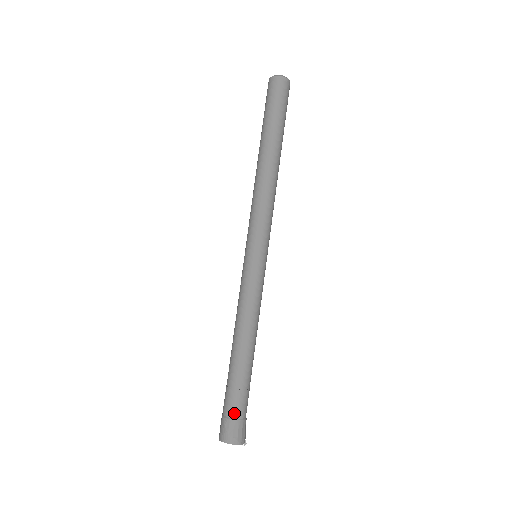
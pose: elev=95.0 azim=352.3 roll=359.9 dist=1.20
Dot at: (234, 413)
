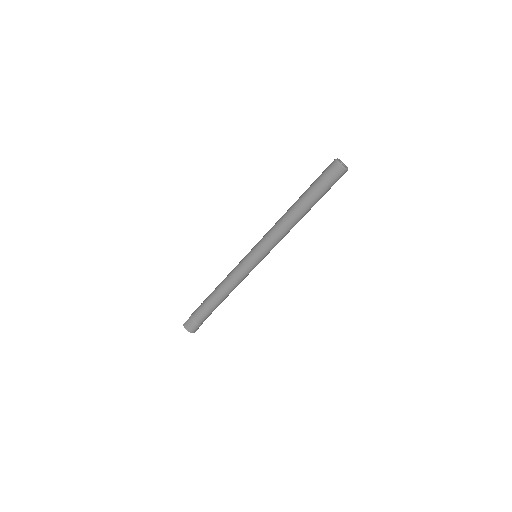
Dot at: (201, 322)
